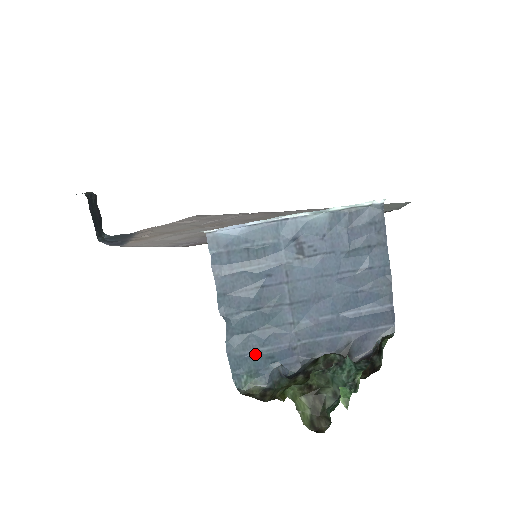
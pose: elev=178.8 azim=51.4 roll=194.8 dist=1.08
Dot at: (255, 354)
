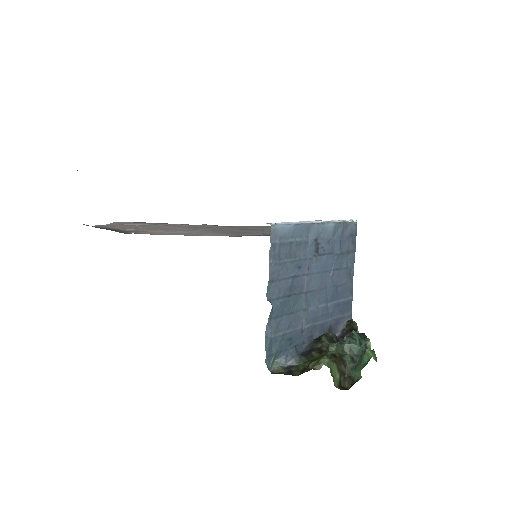
Dot at: (282, 336)
